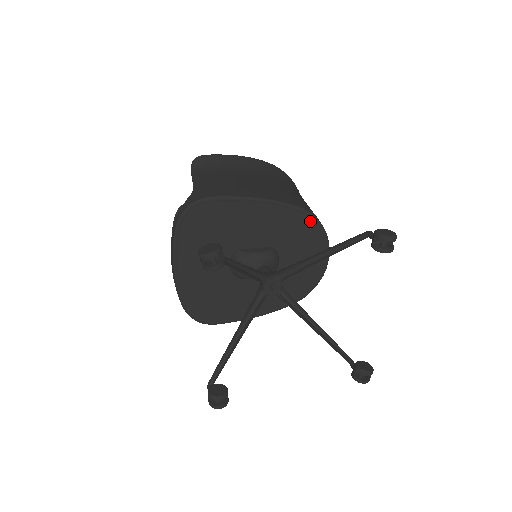
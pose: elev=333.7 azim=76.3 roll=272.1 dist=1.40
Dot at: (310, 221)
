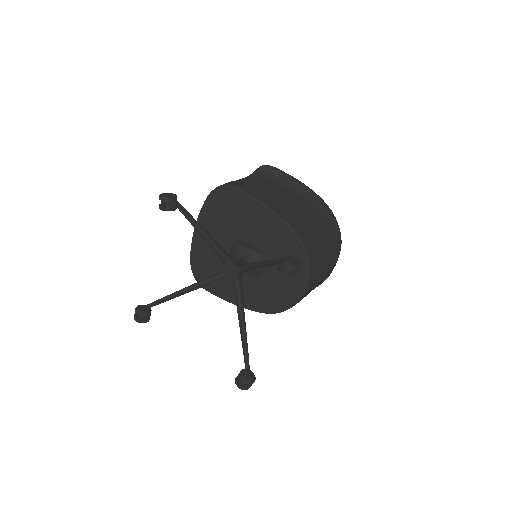
Dot at: (300, 249)
